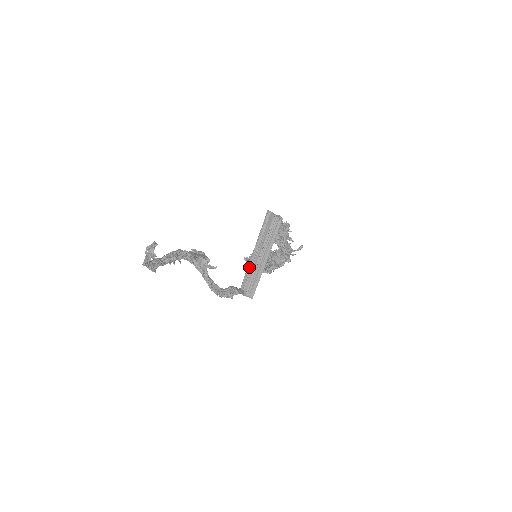
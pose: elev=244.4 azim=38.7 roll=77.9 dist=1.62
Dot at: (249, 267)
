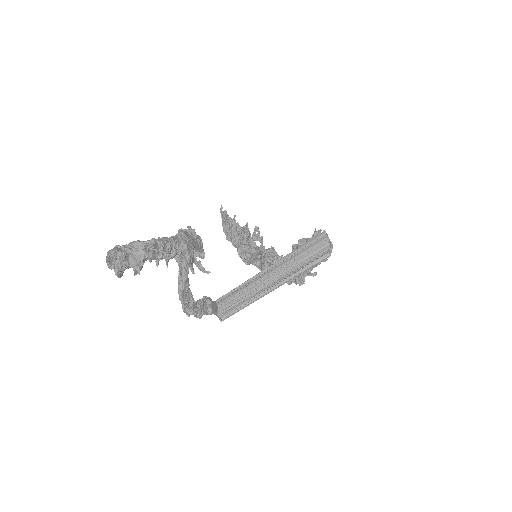
Dot at: (246, 284)
